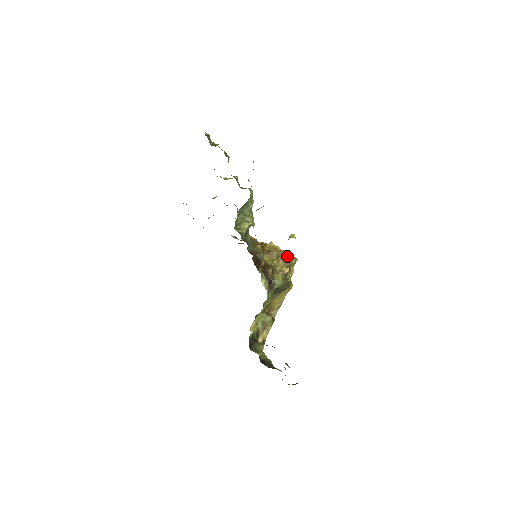
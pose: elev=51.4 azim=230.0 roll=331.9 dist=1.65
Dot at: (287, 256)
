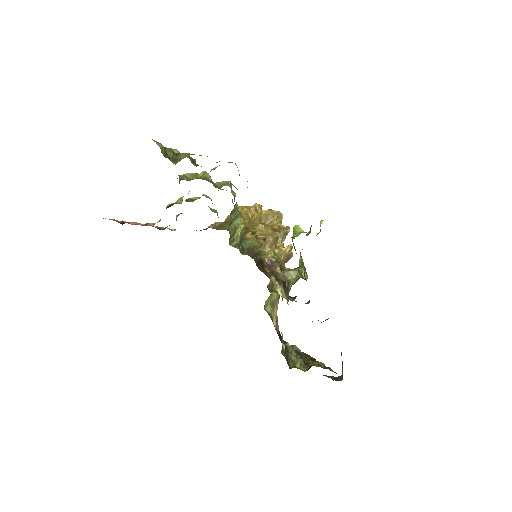
Dot at: (280, 229)
